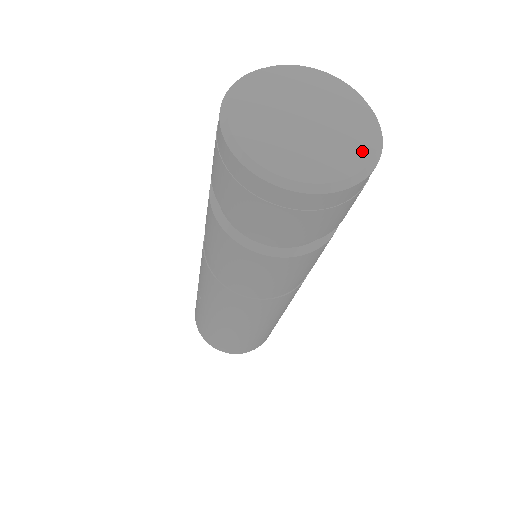
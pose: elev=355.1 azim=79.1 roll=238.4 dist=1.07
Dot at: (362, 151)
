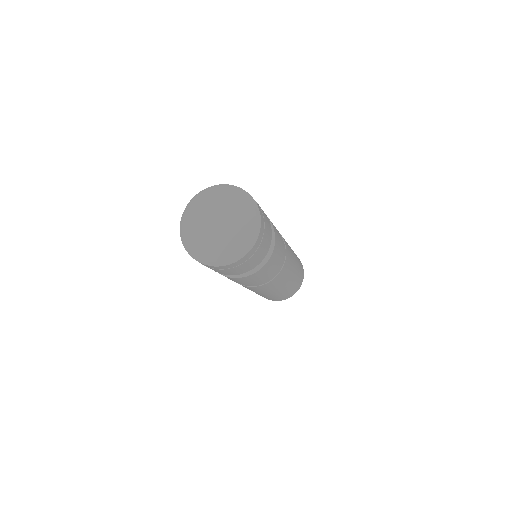
Dot at: (244, 240)
